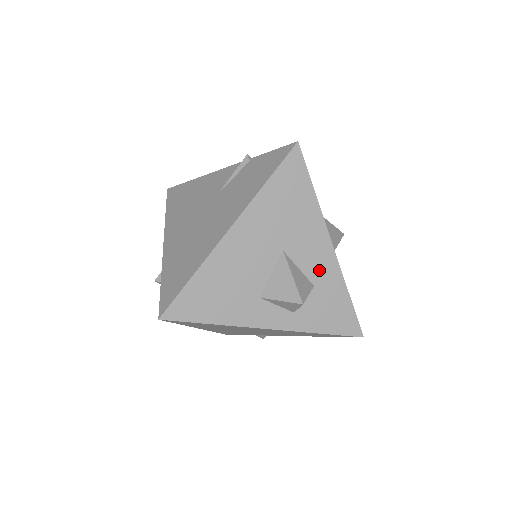
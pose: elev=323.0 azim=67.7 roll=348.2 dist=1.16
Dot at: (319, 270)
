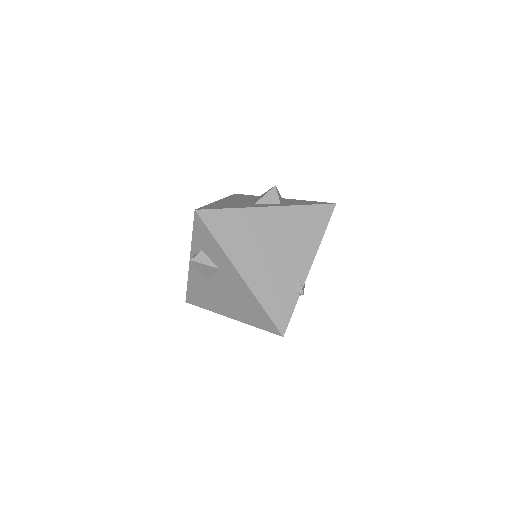
Dot at: occluded
